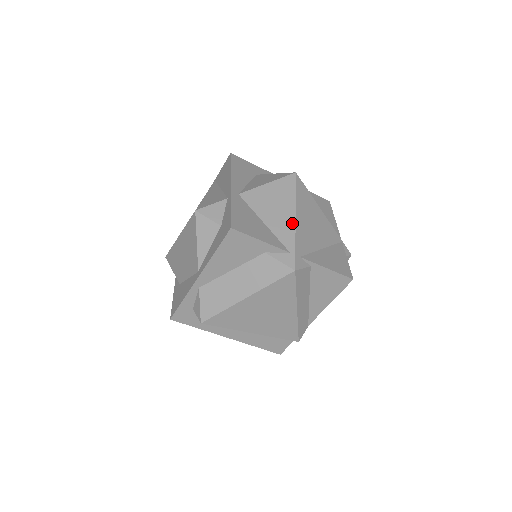
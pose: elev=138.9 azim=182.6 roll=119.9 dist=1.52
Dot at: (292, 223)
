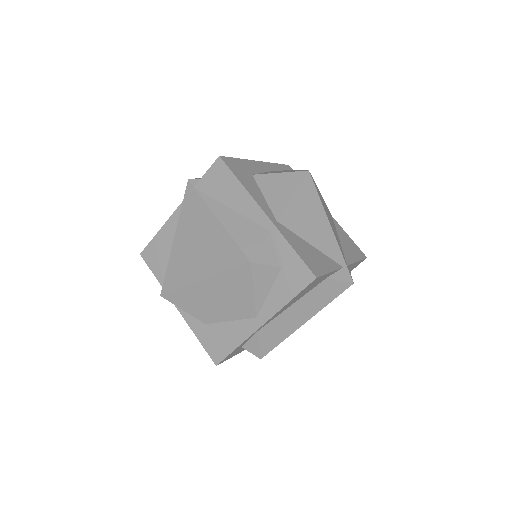
Dot at: (331, 234)
